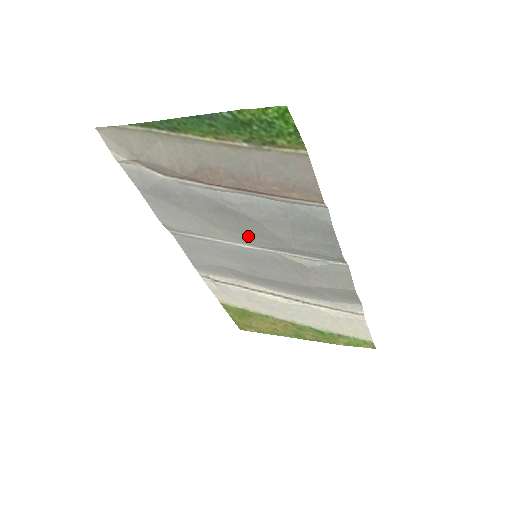
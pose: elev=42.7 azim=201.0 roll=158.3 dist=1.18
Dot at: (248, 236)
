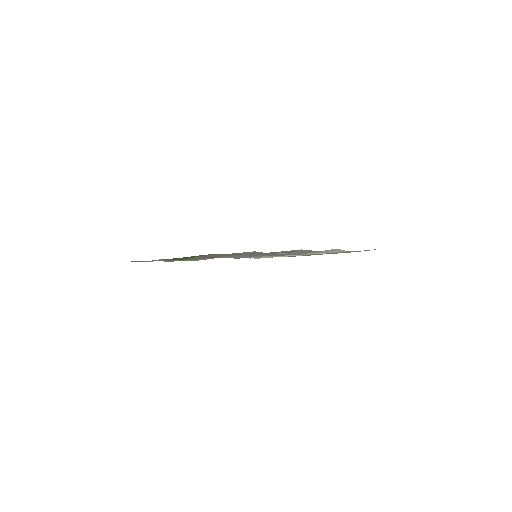
Dot at: occluded
